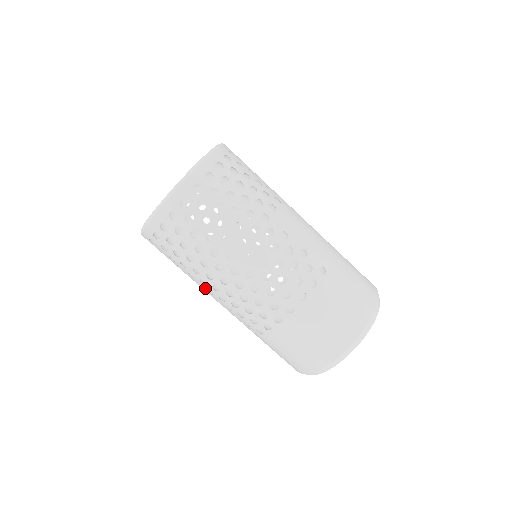
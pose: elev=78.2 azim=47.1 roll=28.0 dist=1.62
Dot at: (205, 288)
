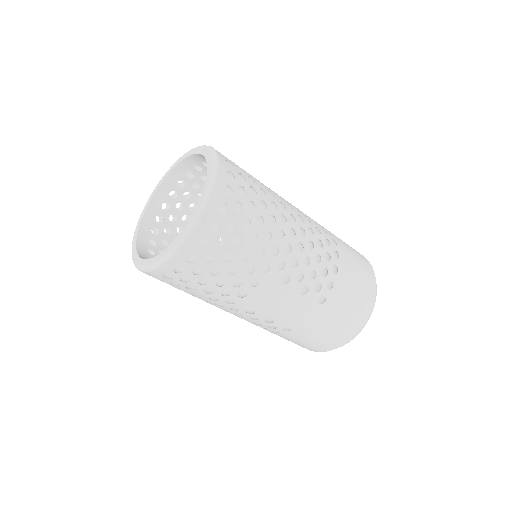
Dot at: occluded
